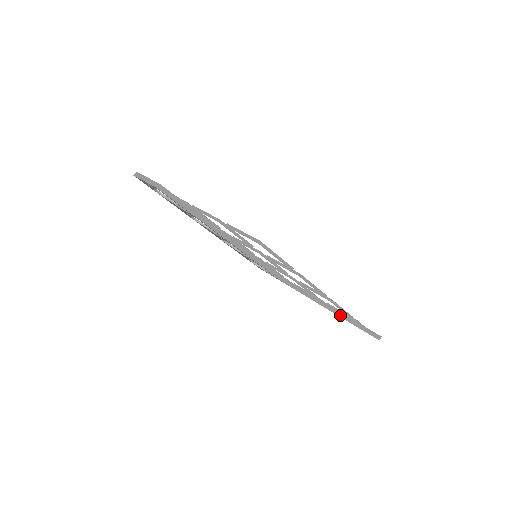
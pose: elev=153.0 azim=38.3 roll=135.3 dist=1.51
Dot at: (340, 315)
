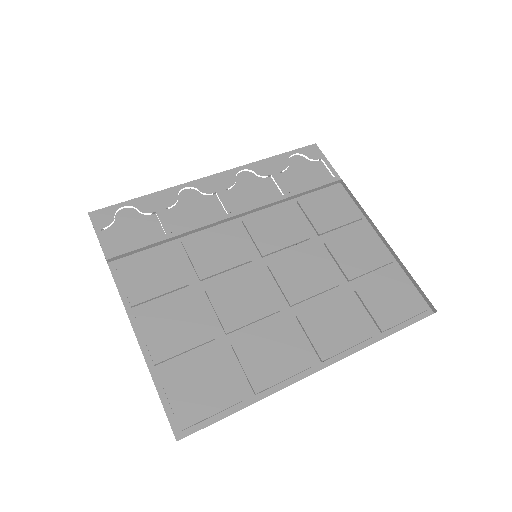
Dot at: (396, 259)
